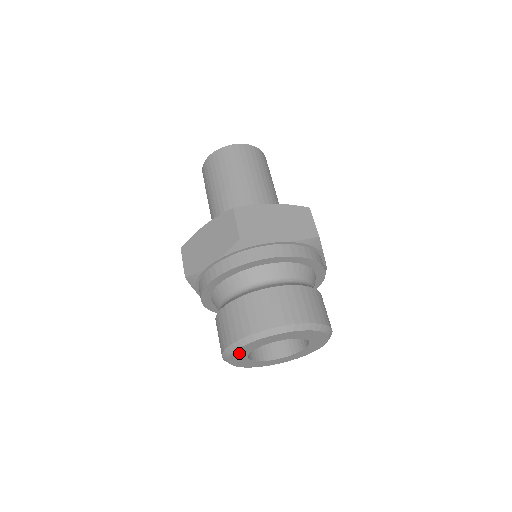
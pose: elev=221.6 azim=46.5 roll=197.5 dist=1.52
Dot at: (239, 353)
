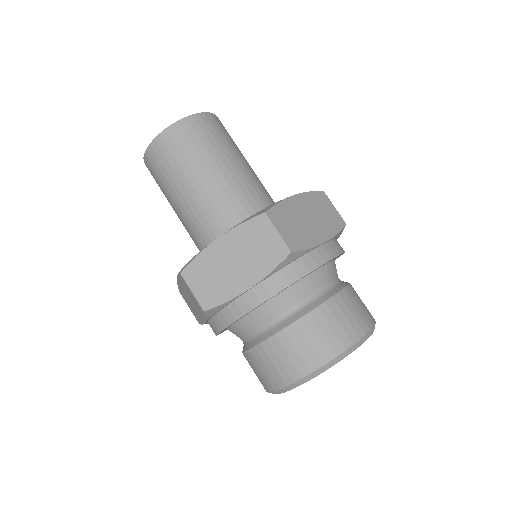
Dot at: occluded
